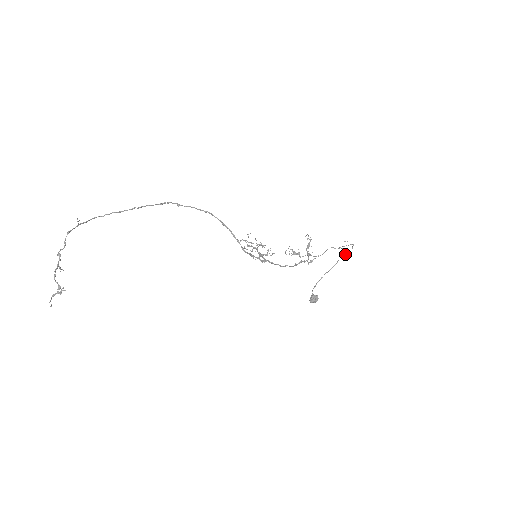
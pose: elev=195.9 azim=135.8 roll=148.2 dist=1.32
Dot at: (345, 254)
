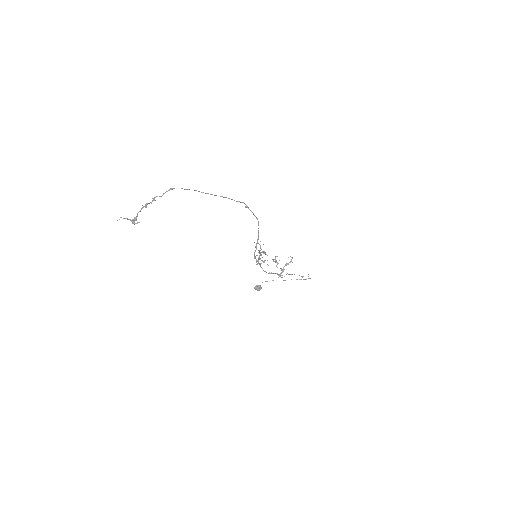
Dot at: (300, 279)
